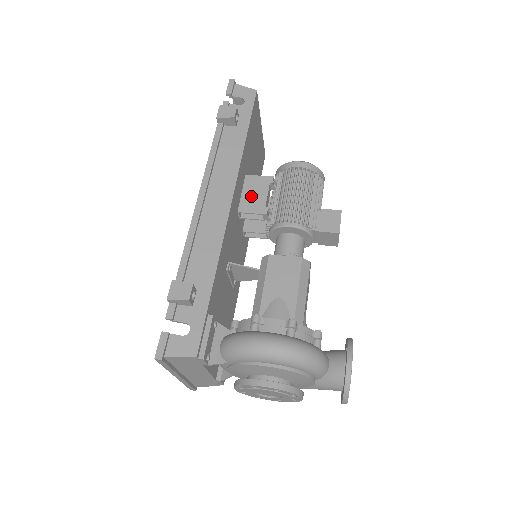
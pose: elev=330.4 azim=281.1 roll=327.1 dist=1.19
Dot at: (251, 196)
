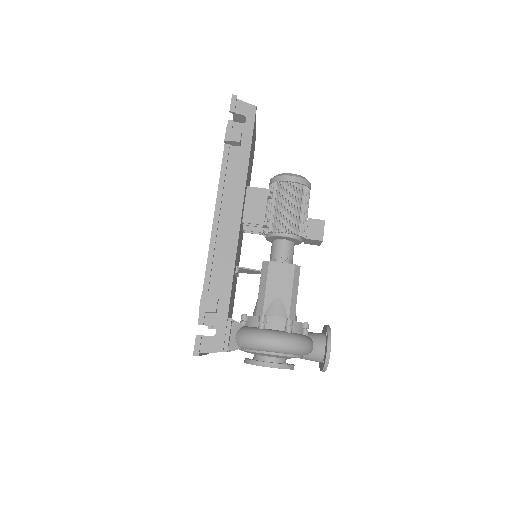
Dot at: (253, 207)
